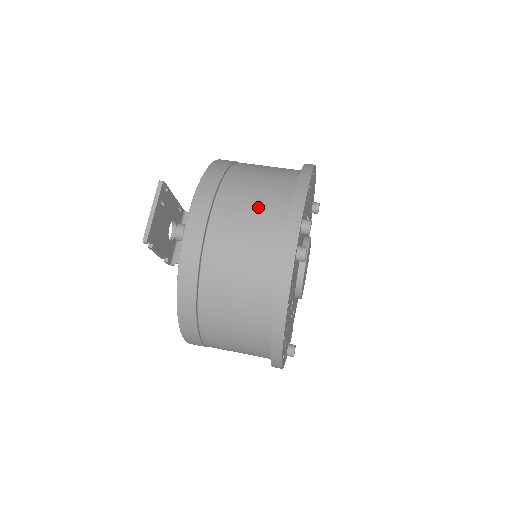
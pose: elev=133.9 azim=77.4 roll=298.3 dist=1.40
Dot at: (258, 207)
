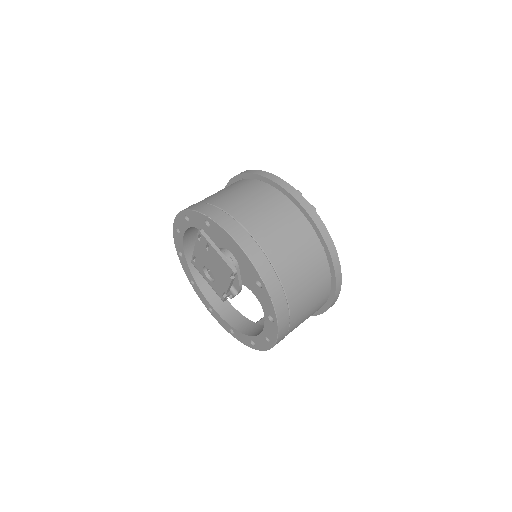
Dot at: (264, 204)
